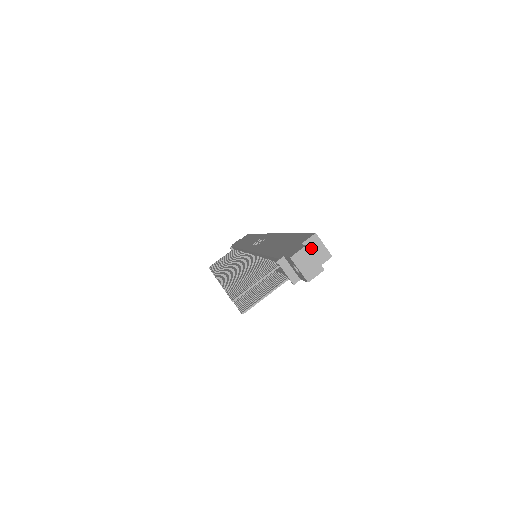
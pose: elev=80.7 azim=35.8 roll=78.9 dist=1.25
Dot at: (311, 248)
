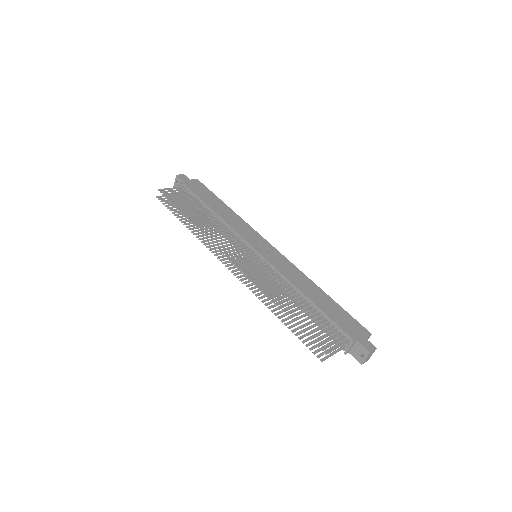
Dot at: occluded
